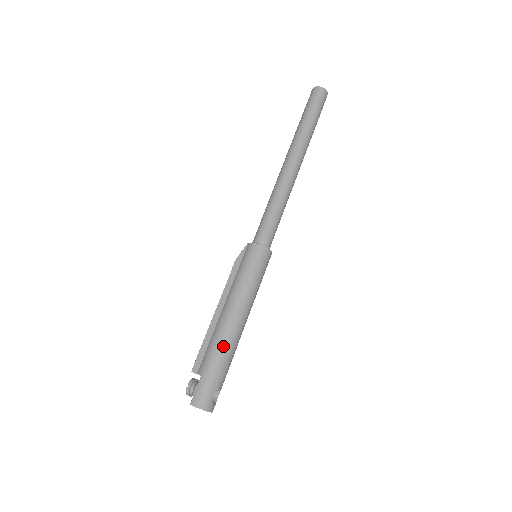
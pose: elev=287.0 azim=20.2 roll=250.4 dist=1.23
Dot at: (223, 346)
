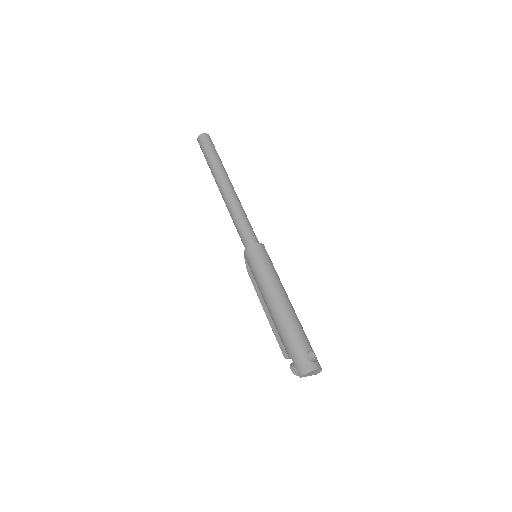
Dot at: (284, 323)
